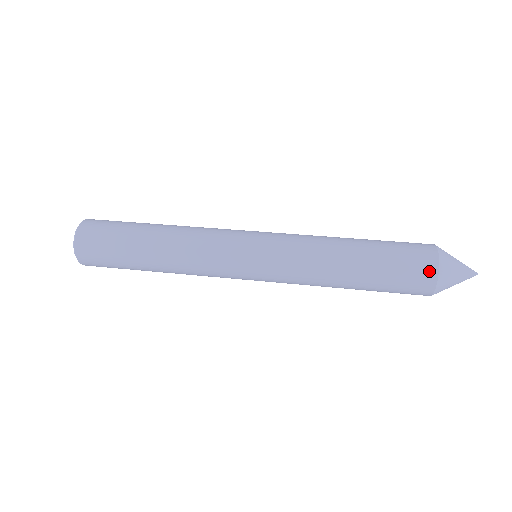
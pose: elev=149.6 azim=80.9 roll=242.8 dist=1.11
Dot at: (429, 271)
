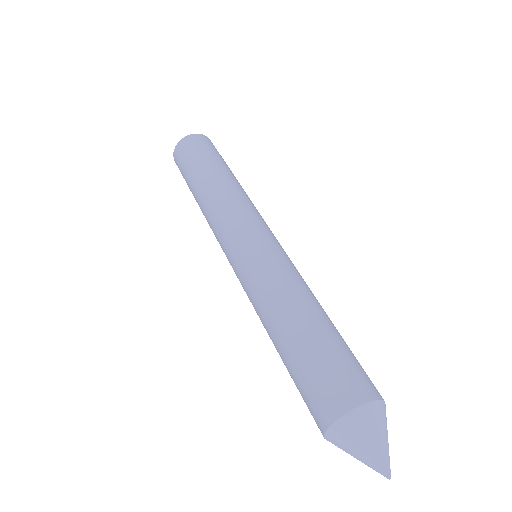
Dot at: (318, 426)
